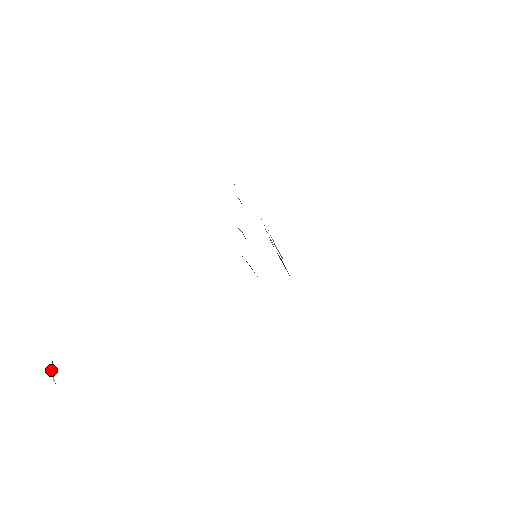
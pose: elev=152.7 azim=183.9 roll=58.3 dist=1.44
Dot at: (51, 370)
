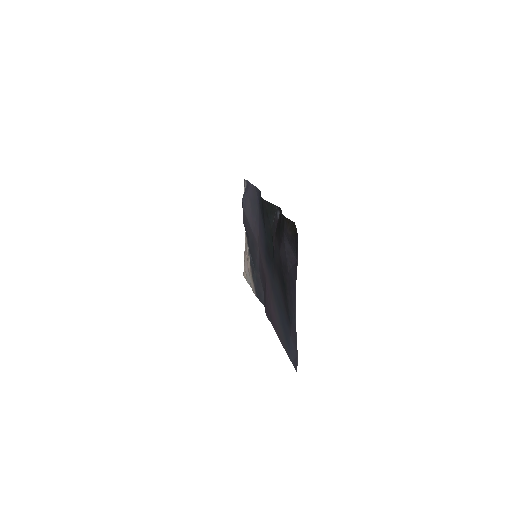
Dot at: out of frame
